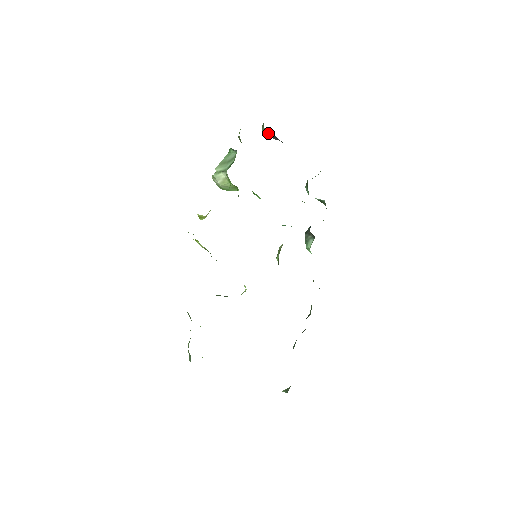
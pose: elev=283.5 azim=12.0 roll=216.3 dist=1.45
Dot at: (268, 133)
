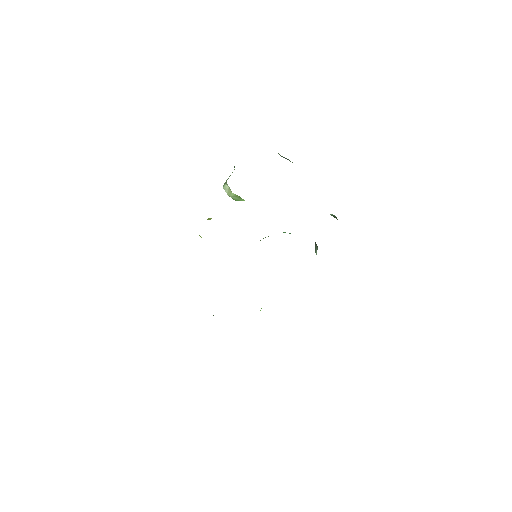
Dot at: (282, 156)
